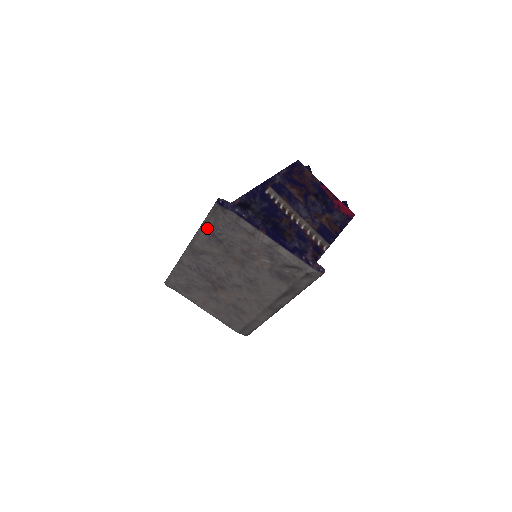
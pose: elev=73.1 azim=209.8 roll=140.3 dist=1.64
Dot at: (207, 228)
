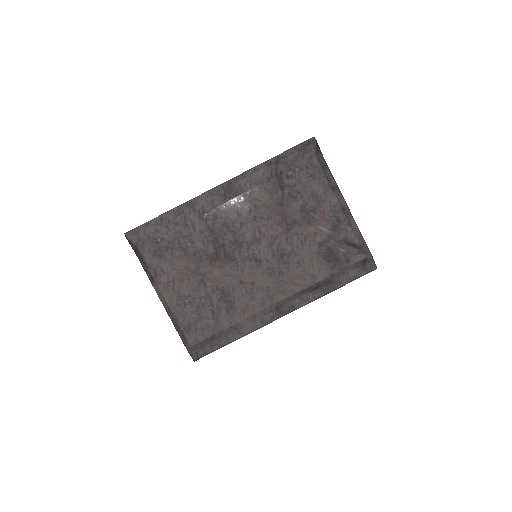
Dot at: (277, 164)
